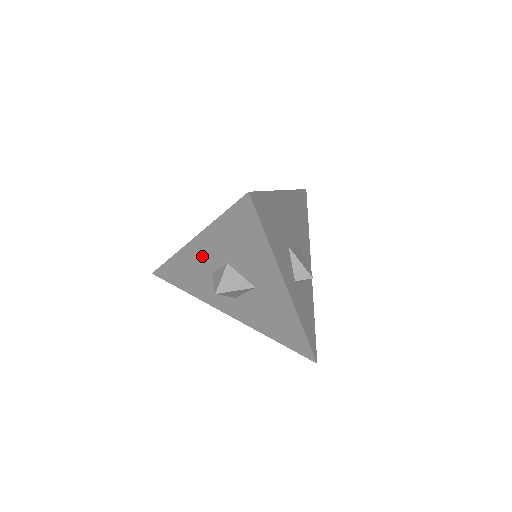
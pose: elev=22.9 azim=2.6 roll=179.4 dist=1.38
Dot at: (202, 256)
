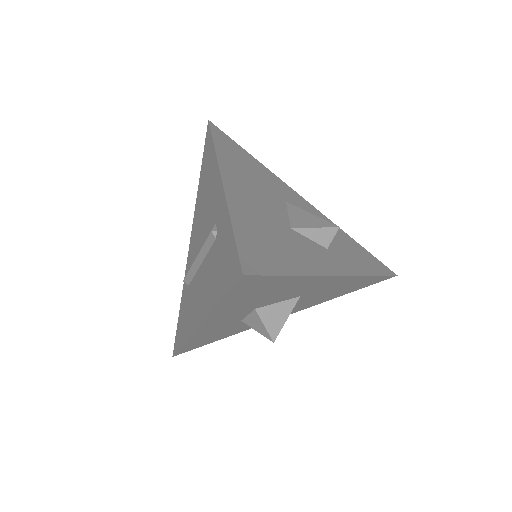
Dot at: (220, 324)
